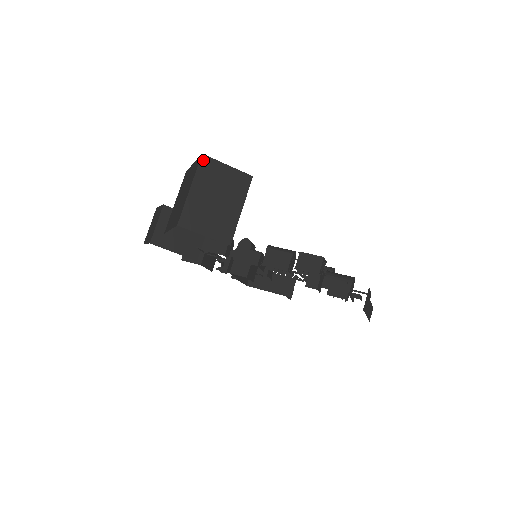
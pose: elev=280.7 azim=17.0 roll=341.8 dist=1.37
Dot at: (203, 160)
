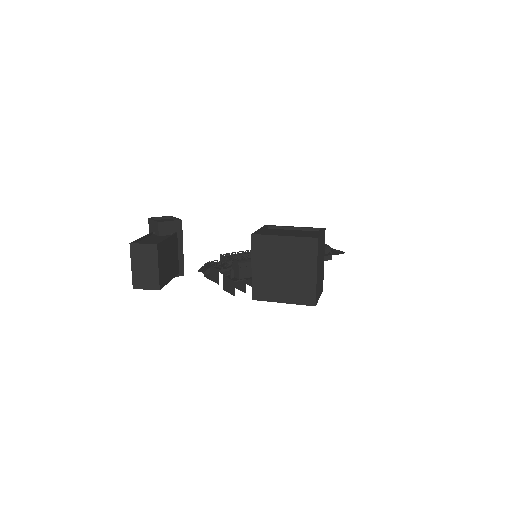
Dot at: (318, 243)
